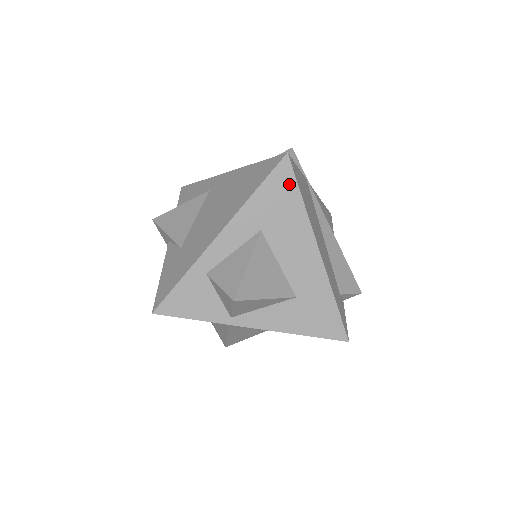
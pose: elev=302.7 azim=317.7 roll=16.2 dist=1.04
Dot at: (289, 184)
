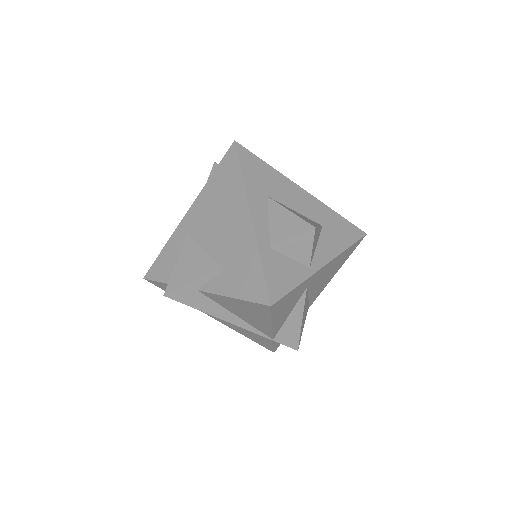
Dot at: (253, 159)
